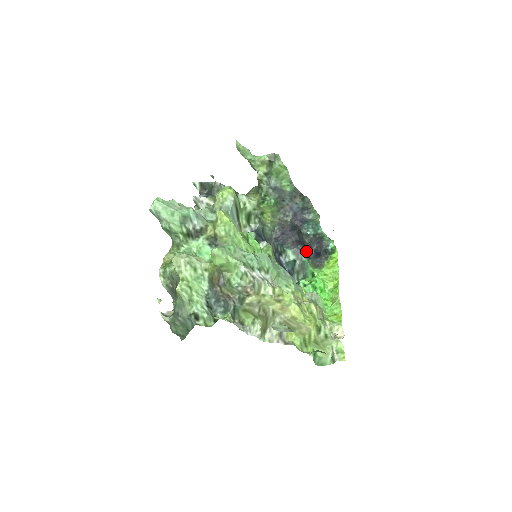
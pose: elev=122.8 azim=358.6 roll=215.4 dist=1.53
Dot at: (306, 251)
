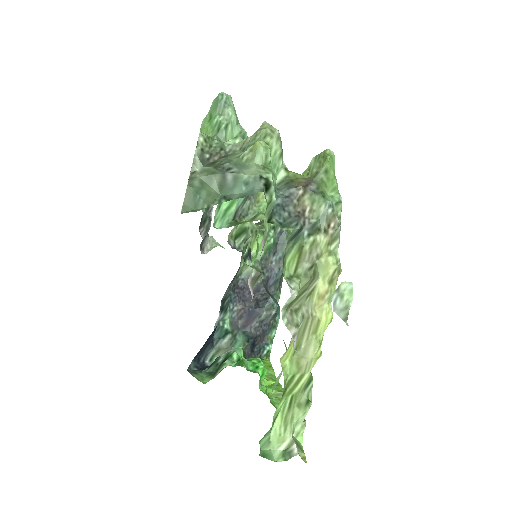
Dot at: (246, 331)
